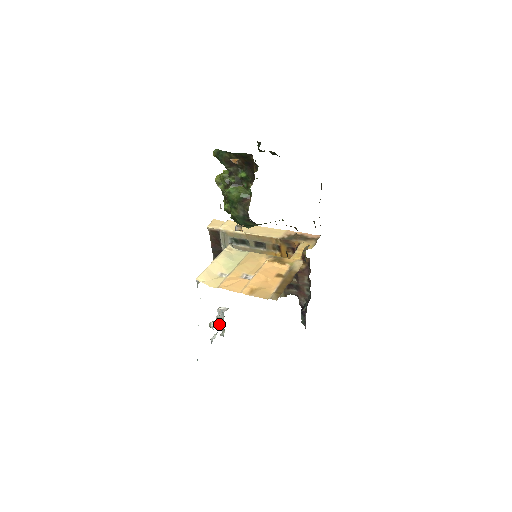
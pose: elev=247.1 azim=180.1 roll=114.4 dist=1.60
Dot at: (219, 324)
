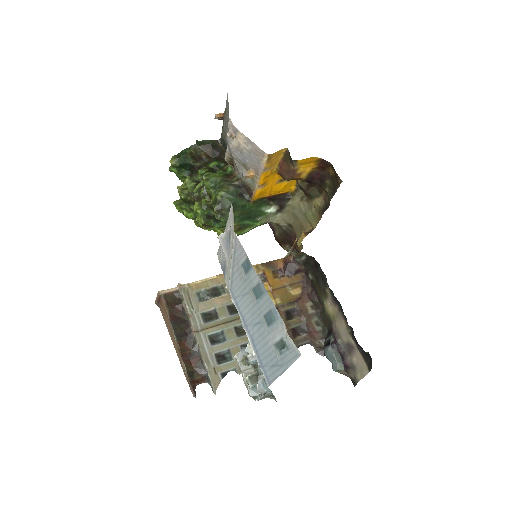
Dot at: (250, 374)
